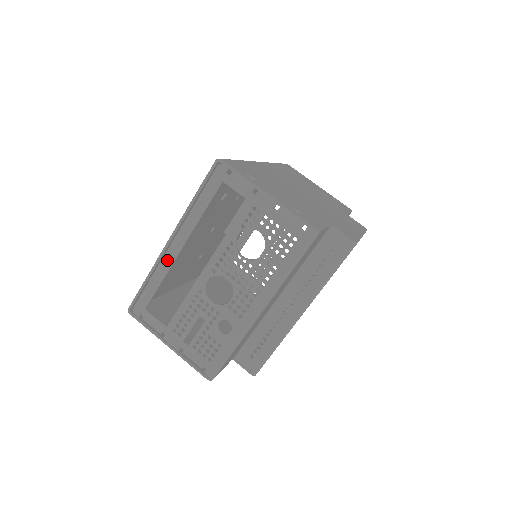
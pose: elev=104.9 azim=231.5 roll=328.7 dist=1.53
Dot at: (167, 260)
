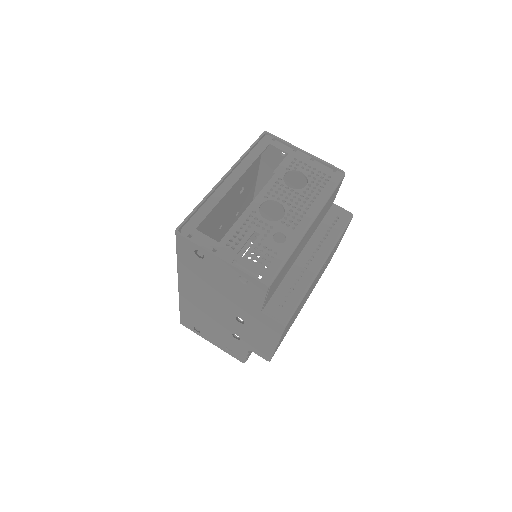
Dot at: (221, 190)
